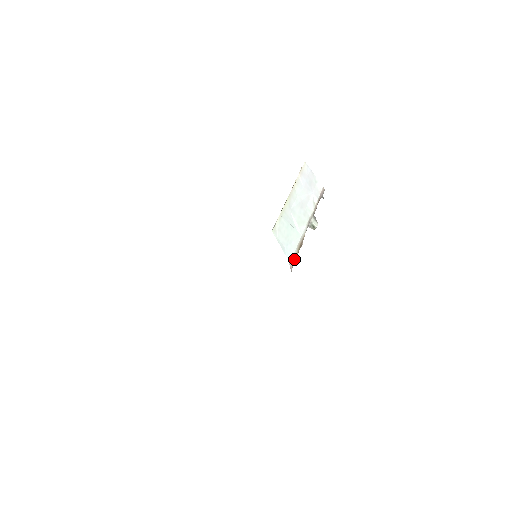
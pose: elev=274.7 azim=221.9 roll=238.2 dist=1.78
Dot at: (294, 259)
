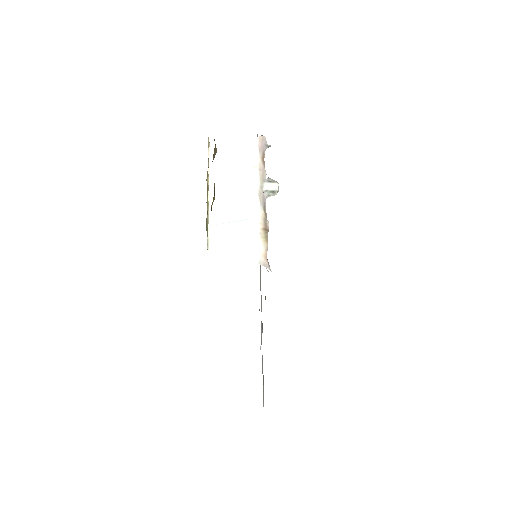
Dot at: (264, 252)
